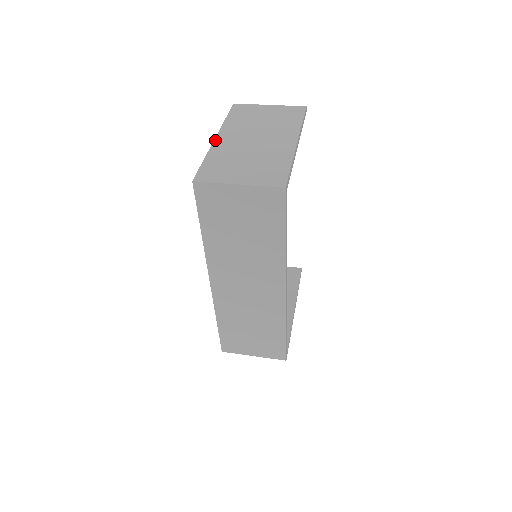
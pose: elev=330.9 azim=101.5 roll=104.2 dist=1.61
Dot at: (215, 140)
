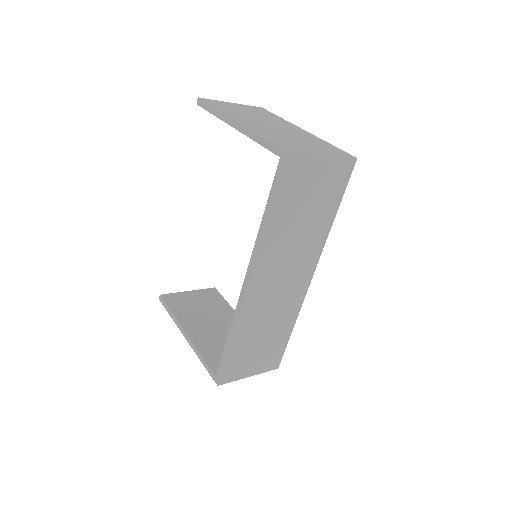
Dot at: (241, 123)
